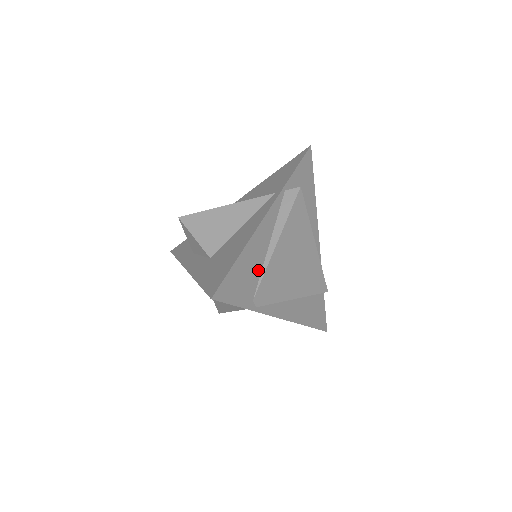
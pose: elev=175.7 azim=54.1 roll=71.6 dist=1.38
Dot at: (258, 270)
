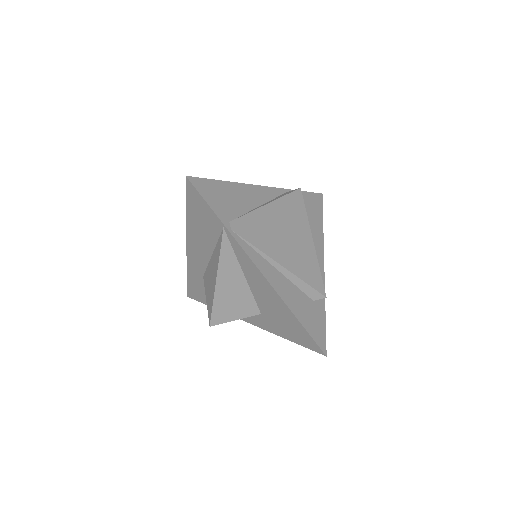
Dot at: (243, 209)
